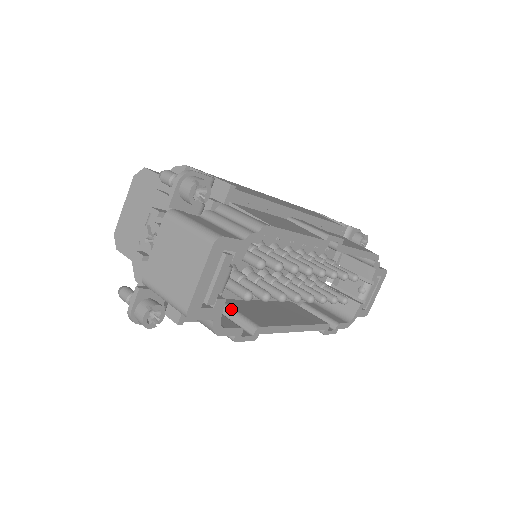
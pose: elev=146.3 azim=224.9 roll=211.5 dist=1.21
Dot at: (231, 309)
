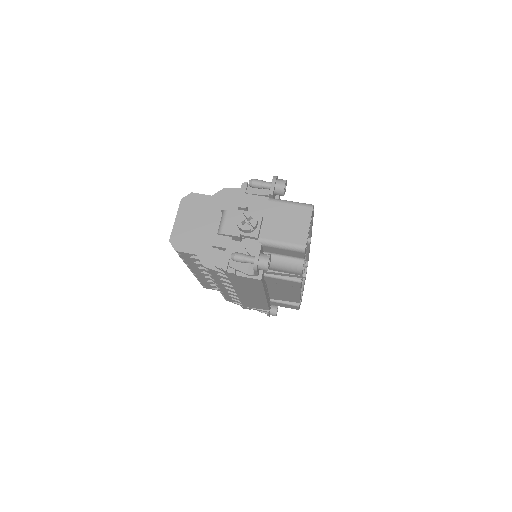
Dot at: occluded
